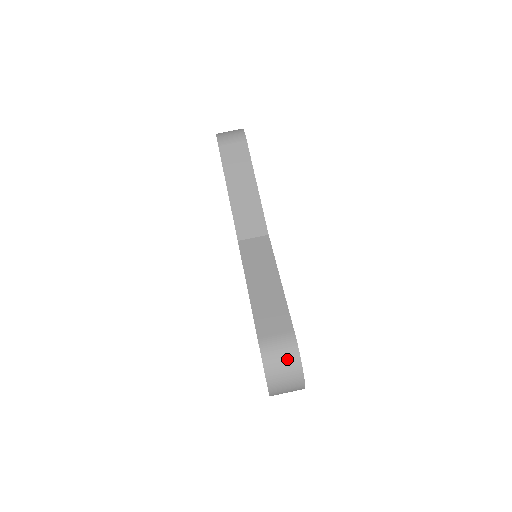
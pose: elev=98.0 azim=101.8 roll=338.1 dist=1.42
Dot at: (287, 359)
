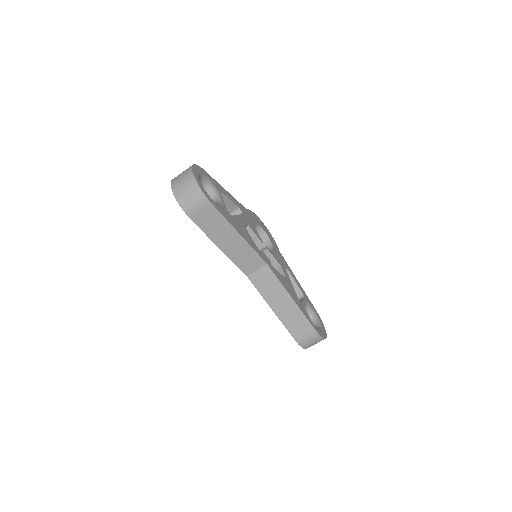
Dot at: (316, 341)
